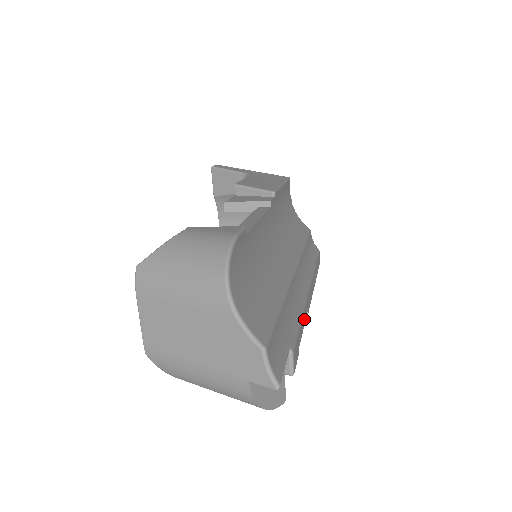
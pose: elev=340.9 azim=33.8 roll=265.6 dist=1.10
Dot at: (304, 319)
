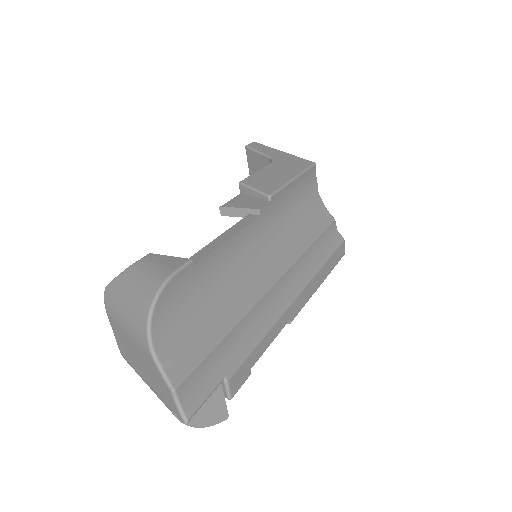
Dot at: (273, 335)
